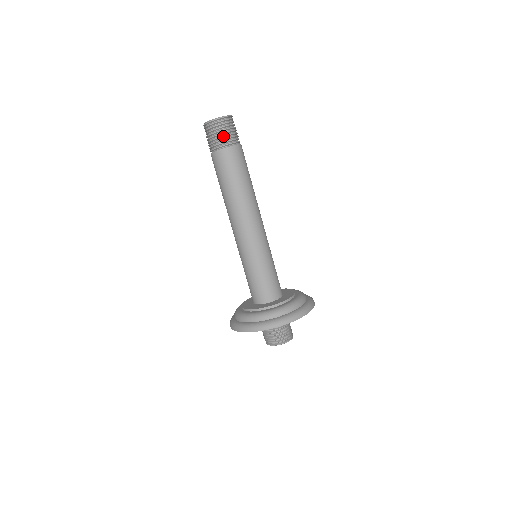
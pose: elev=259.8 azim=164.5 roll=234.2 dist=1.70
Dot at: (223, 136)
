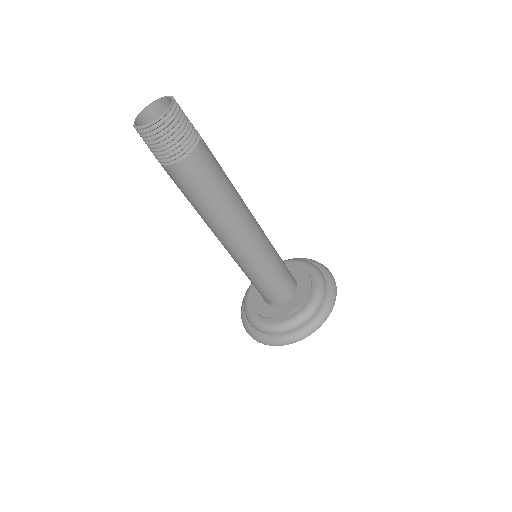
Dot at: (156, 151)
